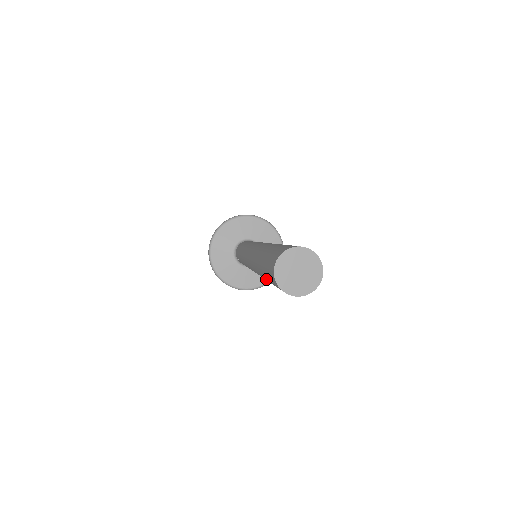
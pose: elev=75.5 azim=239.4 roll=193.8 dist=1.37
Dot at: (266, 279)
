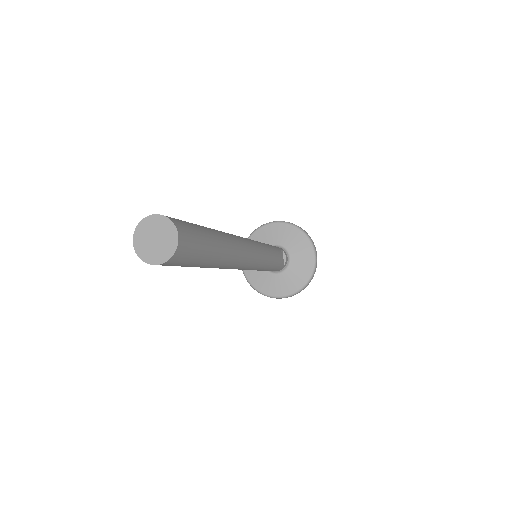
Dot at: occluded
